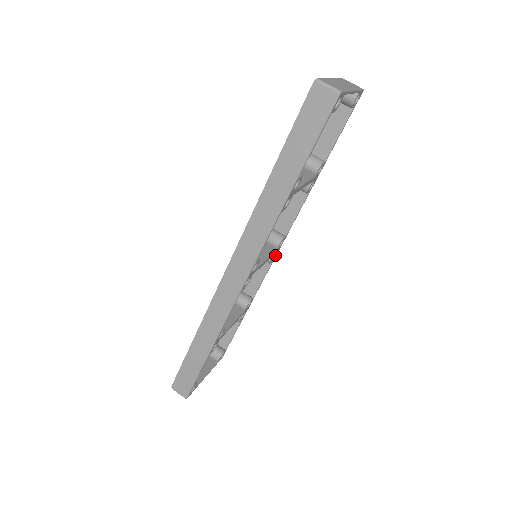
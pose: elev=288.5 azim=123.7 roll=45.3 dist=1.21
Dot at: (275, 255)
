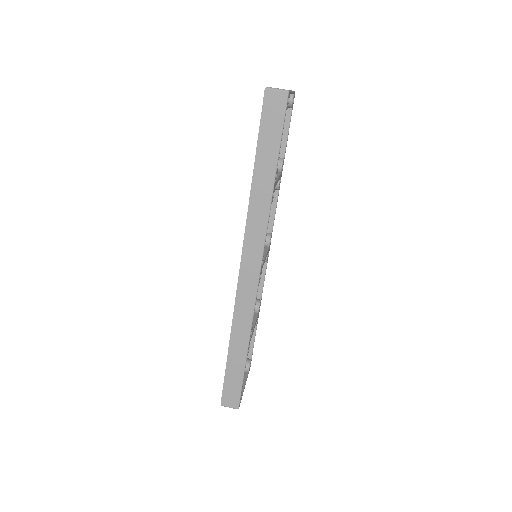
Dot at: (268, 253)
